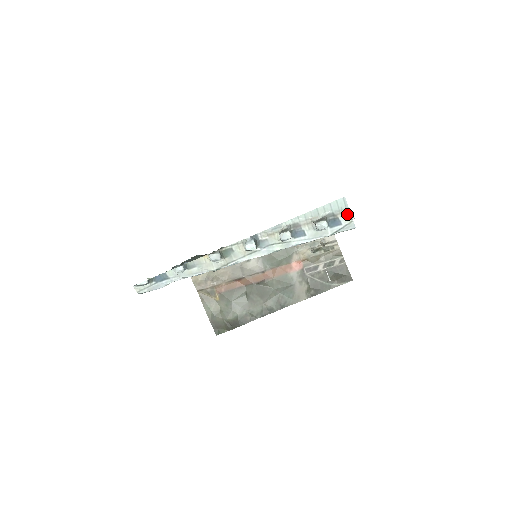
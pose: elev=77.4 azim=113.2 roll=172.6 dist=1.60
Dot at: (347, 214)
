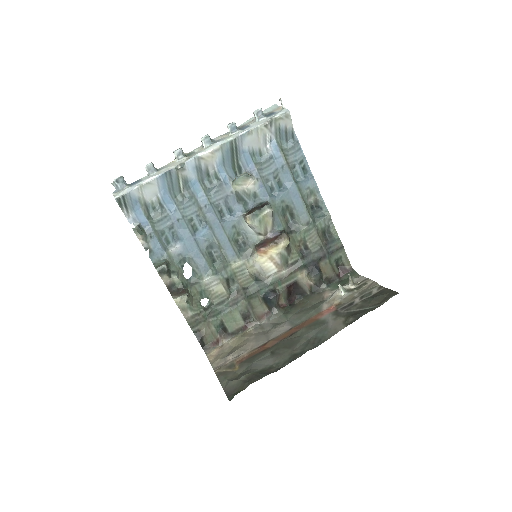
Dot at: (280, 109)
